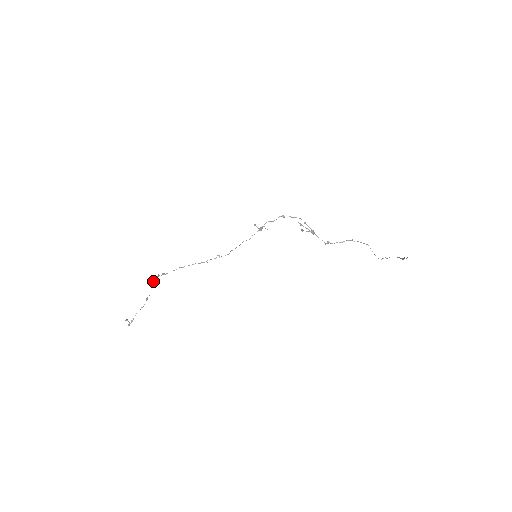
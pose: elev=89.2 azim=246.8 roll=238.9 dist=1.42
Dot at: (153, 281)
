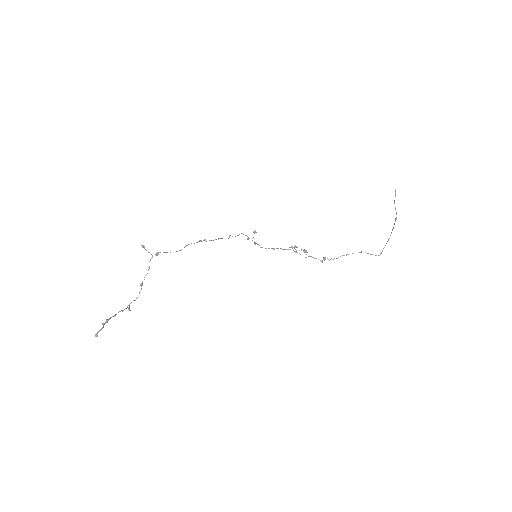
Dot at: (140, 285)
